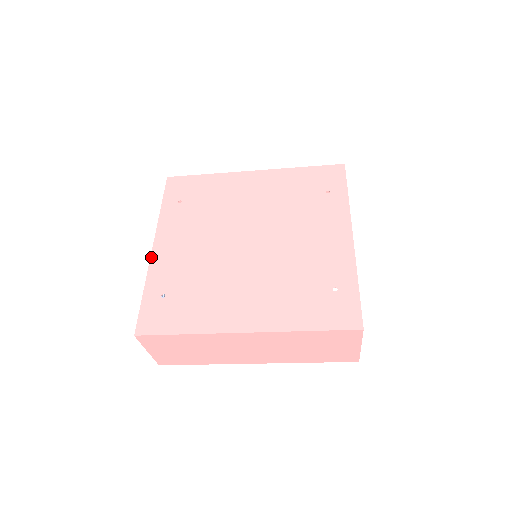
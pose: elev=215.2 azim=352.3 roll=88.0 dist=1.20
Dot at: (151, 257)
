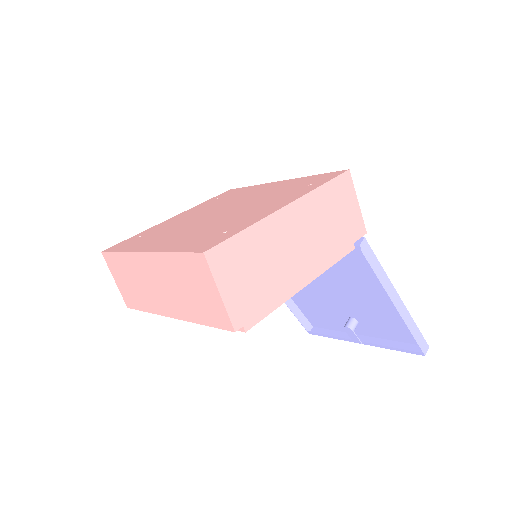
Dot at: (164, 221)
